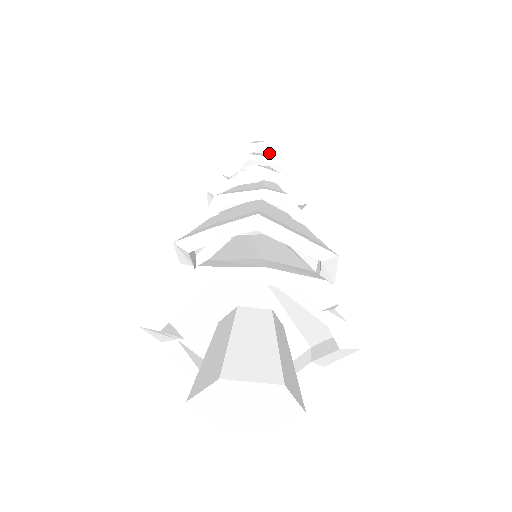
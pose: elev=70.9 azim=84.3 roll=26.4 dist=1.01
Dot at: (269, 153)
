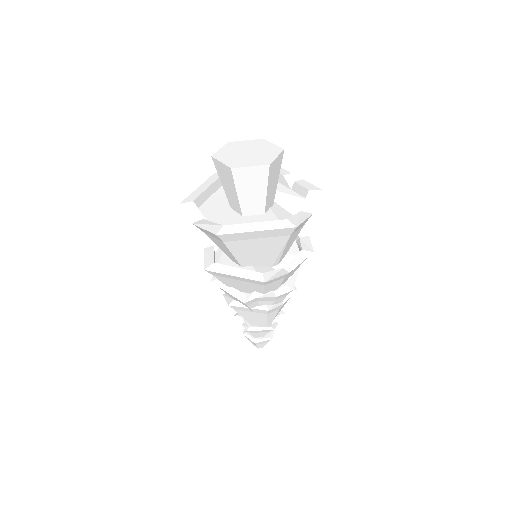
Dot at: occluded
